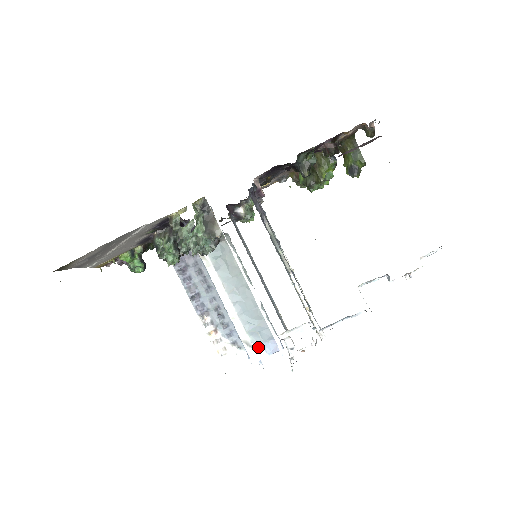
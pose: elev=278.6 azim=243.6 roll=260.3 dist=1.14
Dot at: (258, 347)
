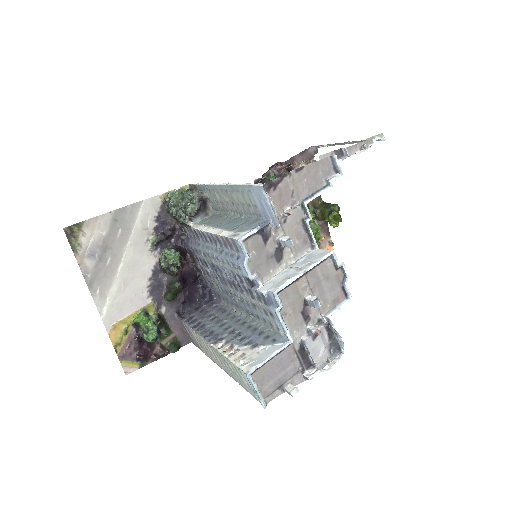
Dot at: (244, 232)
